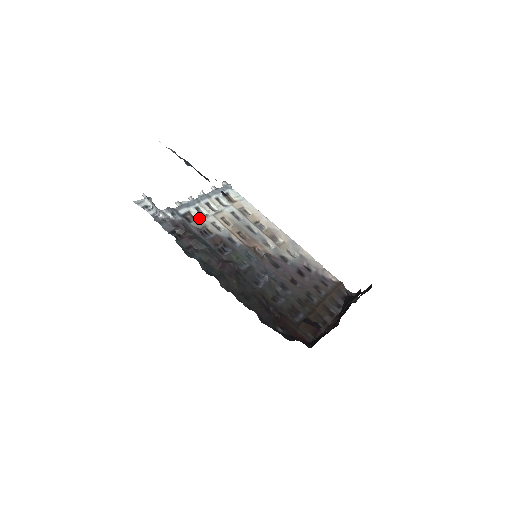
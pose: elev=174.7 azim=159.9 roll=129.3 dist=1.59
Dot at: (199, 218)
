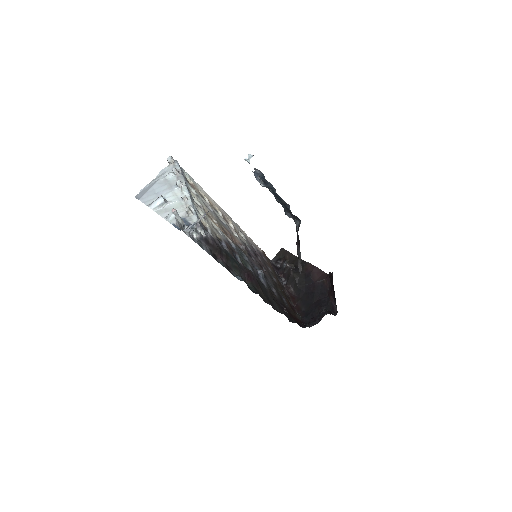
Dot at: (207, 224)
